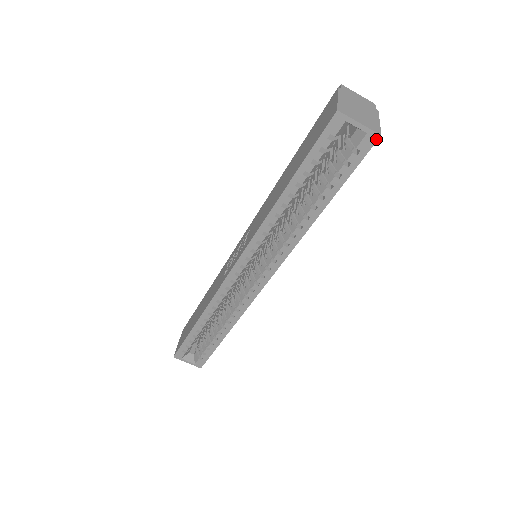
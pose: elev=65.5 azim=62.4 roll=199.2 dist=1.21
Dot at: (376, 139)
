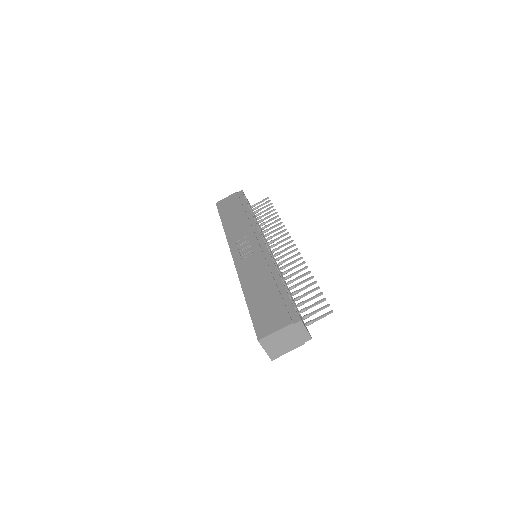
Dot at: (270, 357)
